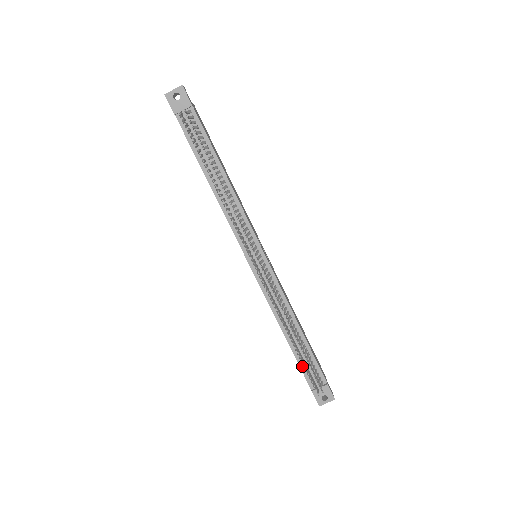
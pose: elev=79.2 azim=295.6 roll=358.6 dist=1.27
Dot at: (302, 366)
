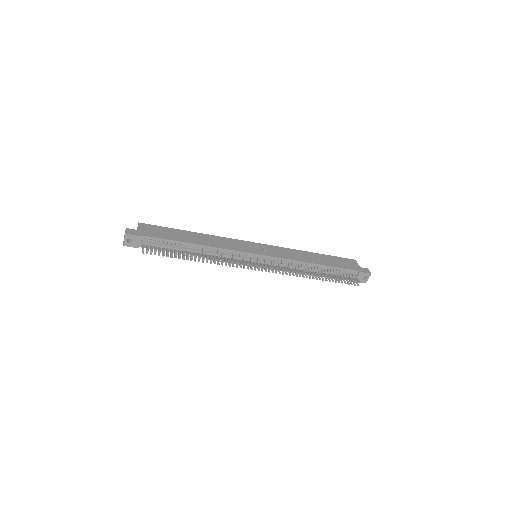
Dot at: (337, 276)
